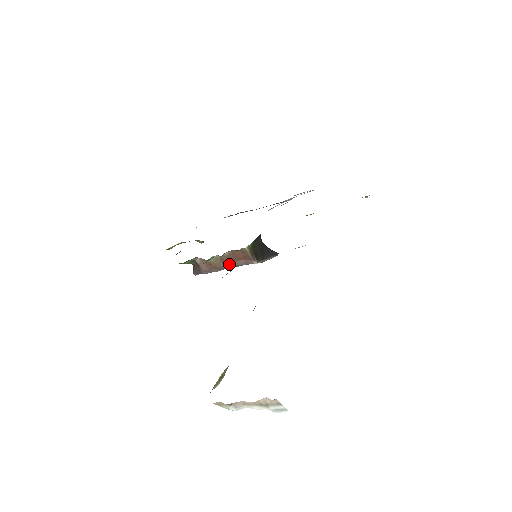
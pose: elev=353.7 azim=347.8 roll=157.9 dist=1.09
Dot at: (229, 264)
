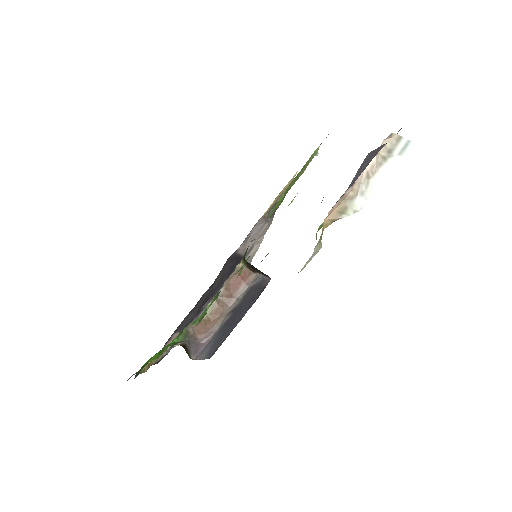
Dot at: (230, 302)
